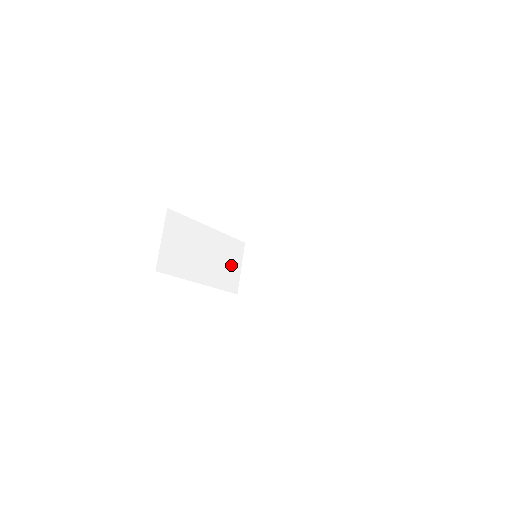
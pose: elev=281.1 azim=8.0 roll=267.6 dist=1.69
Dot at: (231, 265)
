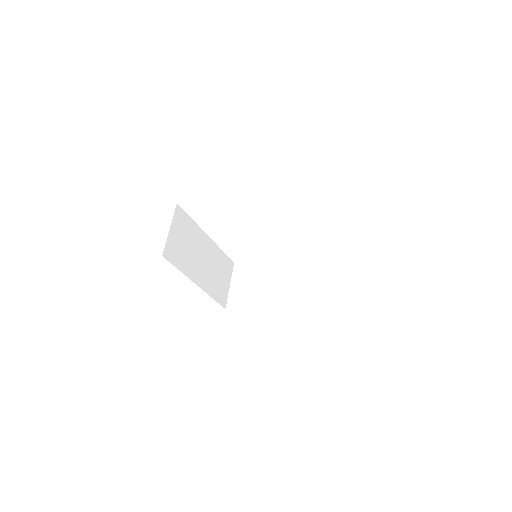
Dot at: (222, 279)
